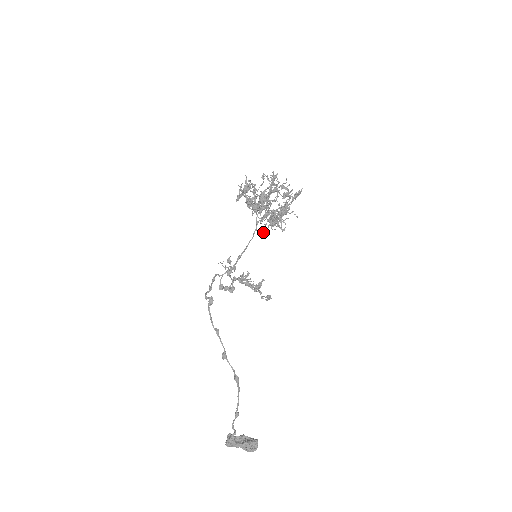
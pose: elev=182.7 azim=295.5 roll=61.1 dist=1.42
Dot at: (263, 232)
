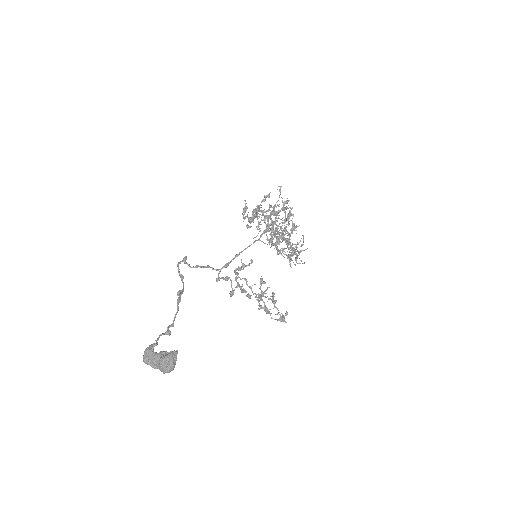
Dot at: occluded
